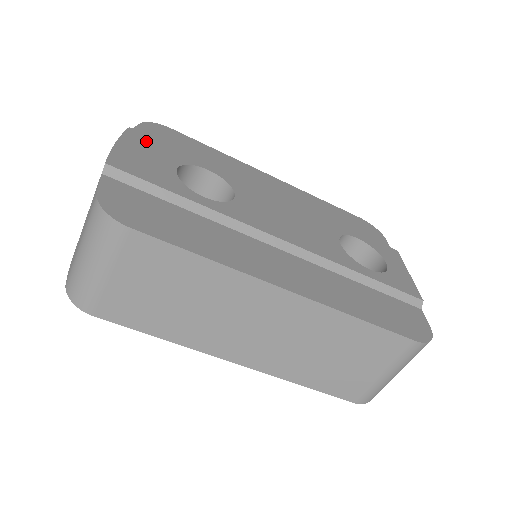
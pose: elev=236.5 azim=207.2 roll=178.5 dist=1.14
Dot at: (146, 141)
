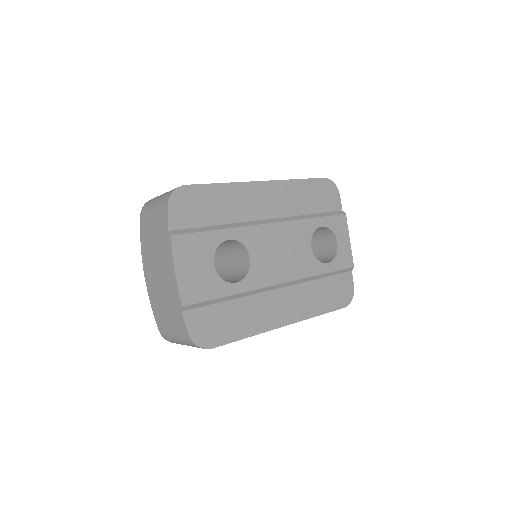
Dot at: (187, 245)
